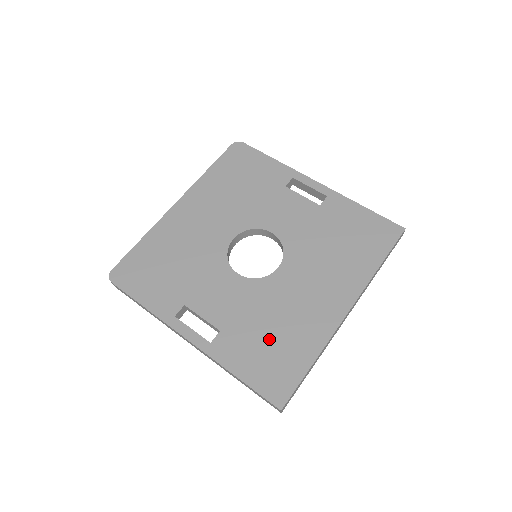
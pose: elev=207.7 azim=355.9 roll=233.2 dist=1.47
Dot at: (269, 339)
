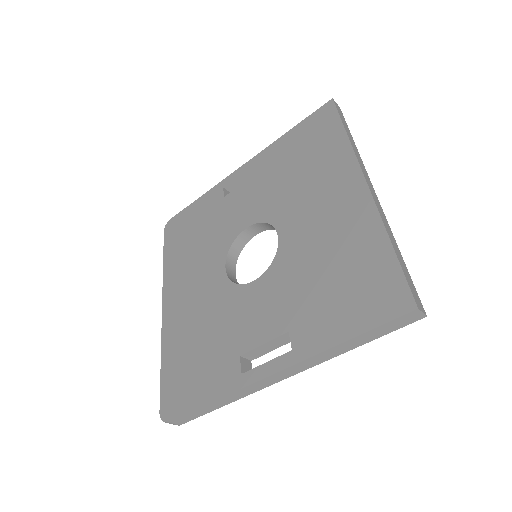
Dot at: (333, 281)
